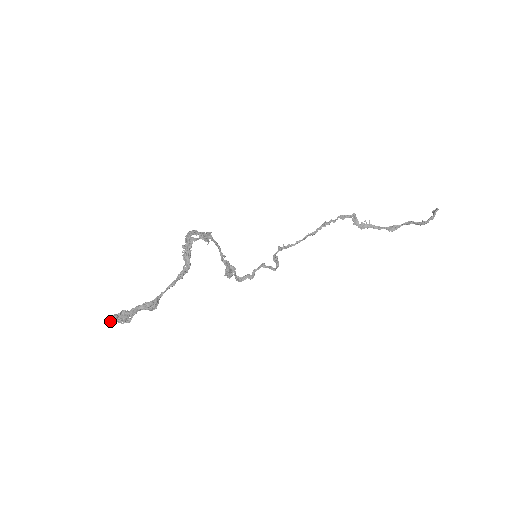
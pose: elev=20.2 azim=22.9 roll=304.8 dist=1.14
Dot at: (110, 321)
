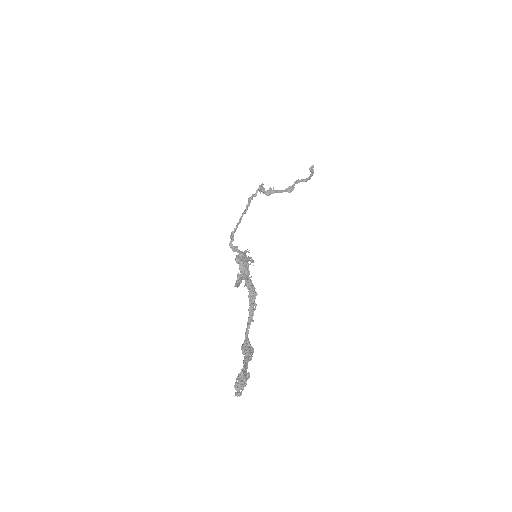
Dot at: (237, 392)
